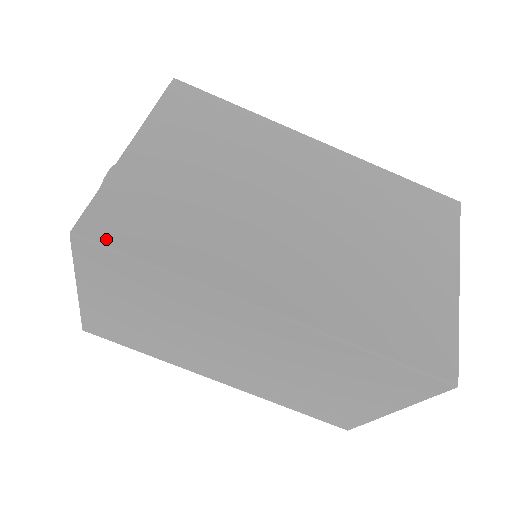
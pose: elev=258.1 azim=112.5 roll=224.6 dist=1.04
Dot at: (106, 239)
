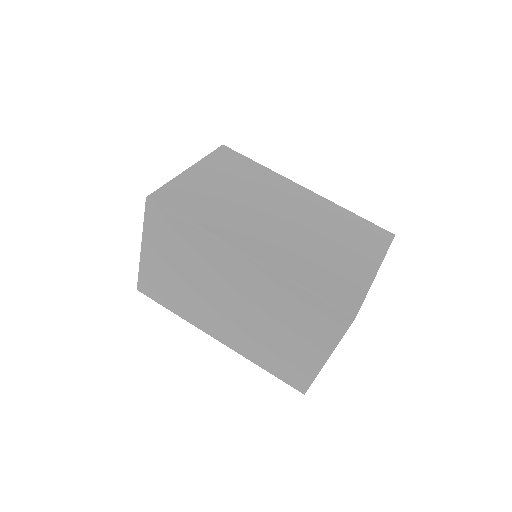
Dot at: (164, 203)
